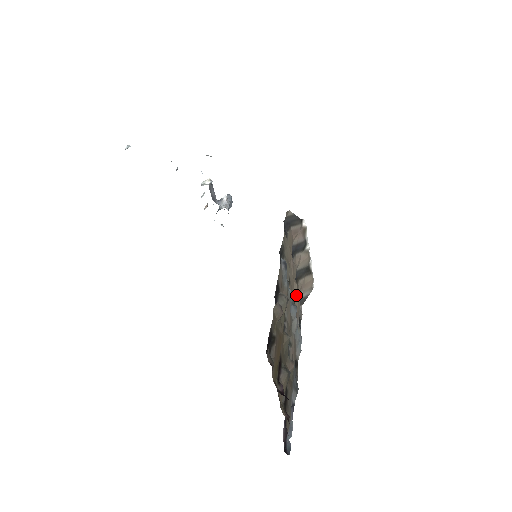
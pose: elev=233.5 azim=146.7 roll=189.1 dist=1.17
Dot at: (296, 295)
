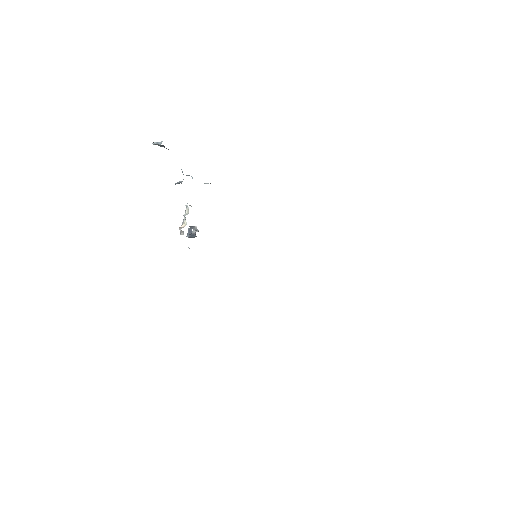
Dot at: occluded
